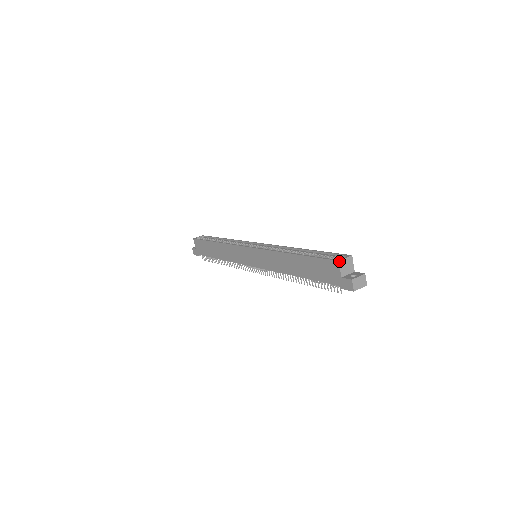
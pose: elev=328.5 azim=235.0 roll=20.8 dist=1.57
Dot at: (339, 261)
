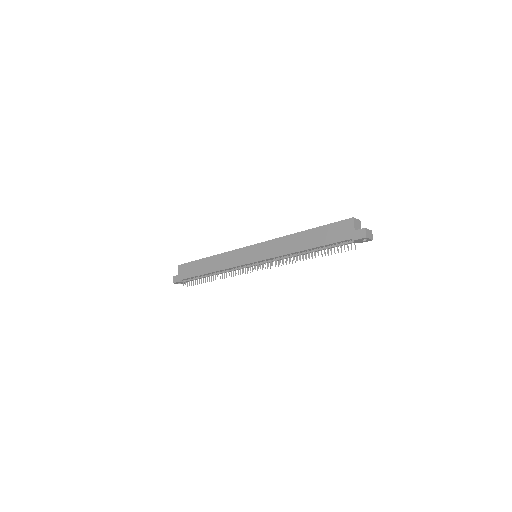
Dot at: (353, 218)
